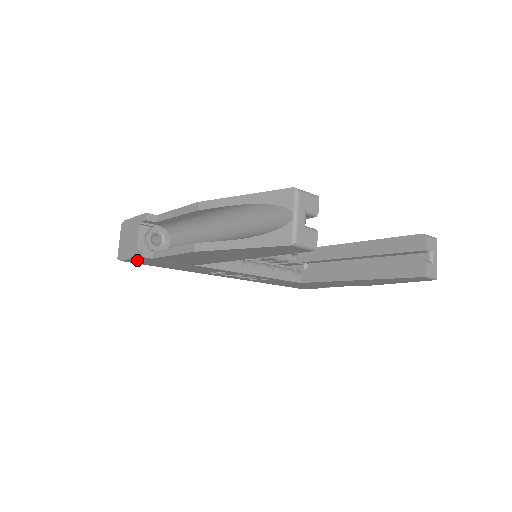
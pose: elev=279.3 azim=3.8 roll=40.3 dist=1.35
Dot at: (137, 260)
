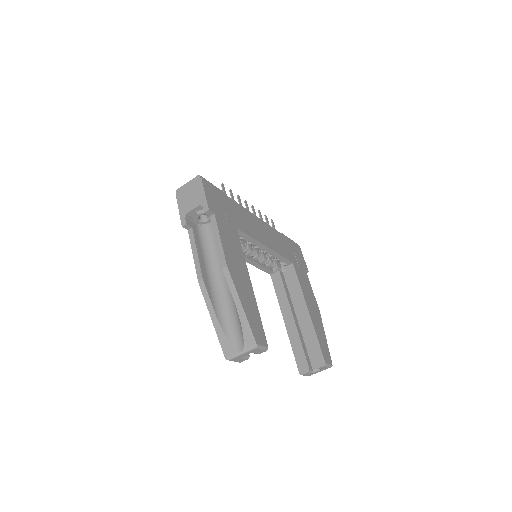
Dot at: occluded
